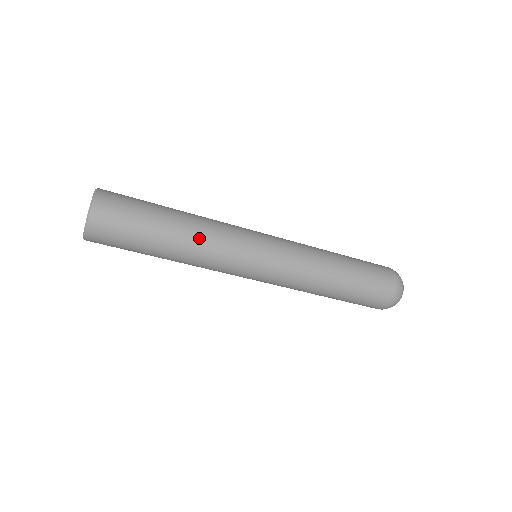
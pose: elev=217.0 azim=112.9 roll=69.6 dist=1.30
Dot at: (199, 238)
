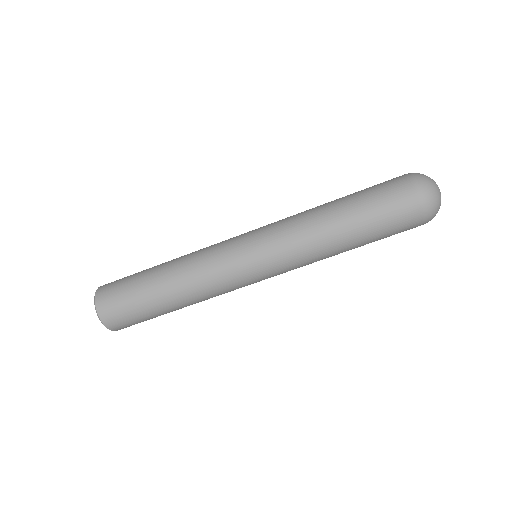
Dot at: (188, 283)
